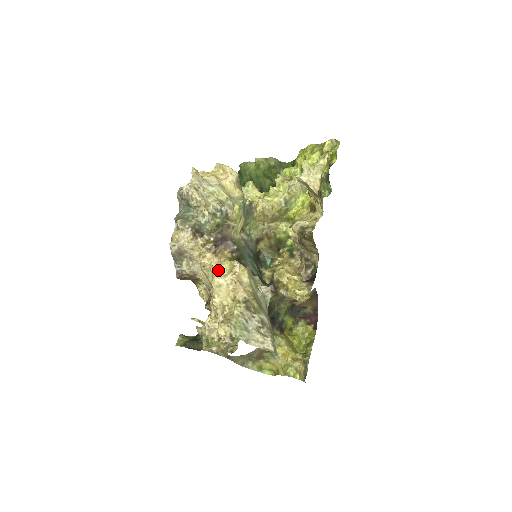
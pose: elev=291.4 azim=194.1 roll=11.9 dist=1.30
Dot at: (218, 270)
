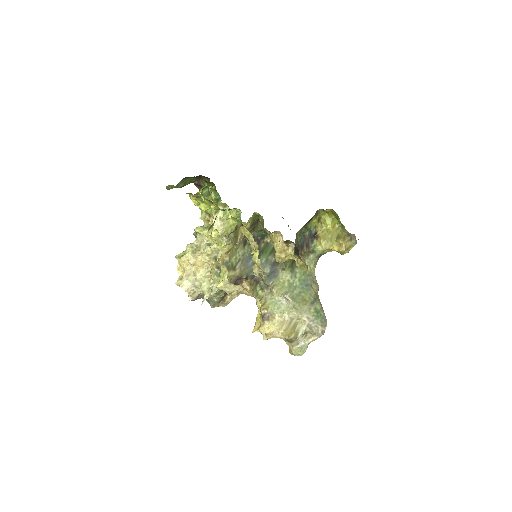
Dot at: occluded
